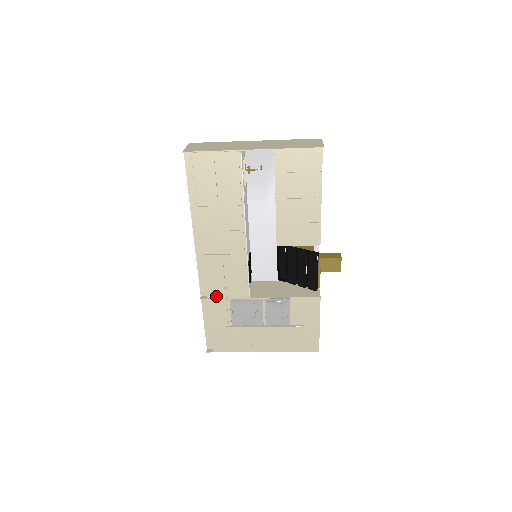
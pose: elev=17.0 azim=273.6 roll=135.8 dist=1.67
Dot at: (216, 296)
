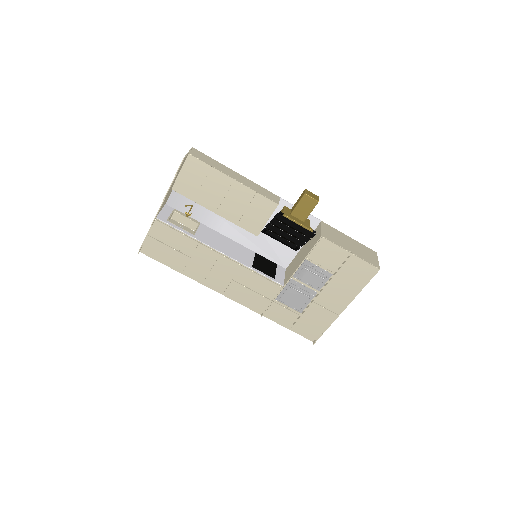
Dot at: (266, 306)
